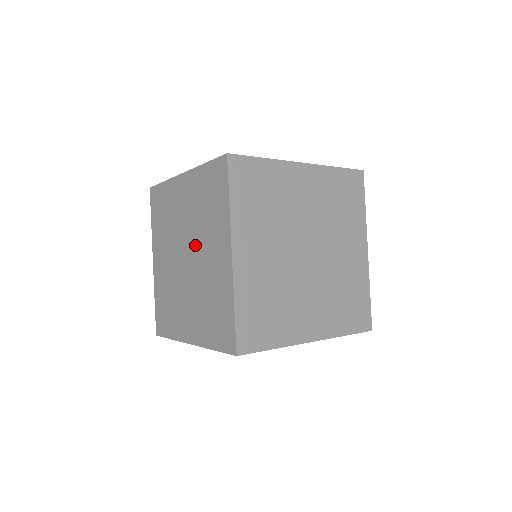
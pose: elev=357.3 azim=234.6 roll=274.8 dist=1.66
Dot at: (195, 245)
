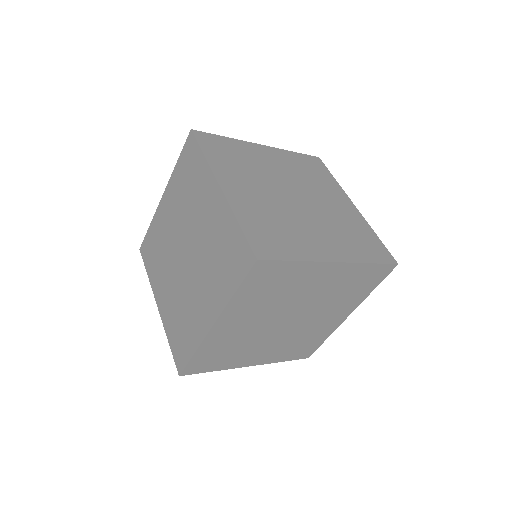
Dot at: (189, 230)
